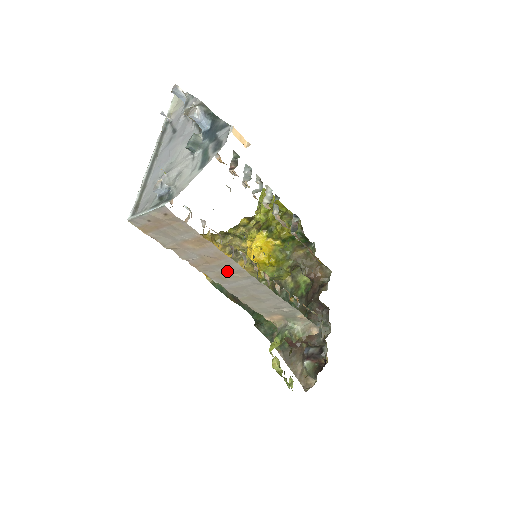
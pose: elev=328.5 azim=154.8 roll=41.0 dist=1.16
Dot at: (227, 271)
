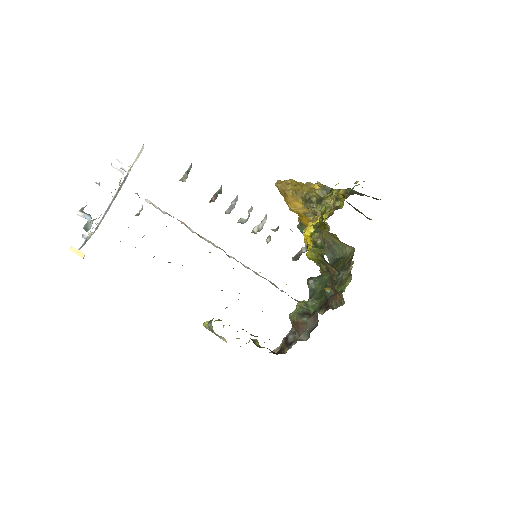
Dot at: occluded
